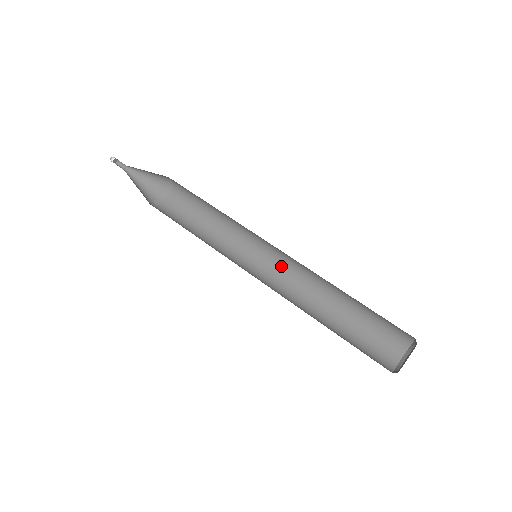
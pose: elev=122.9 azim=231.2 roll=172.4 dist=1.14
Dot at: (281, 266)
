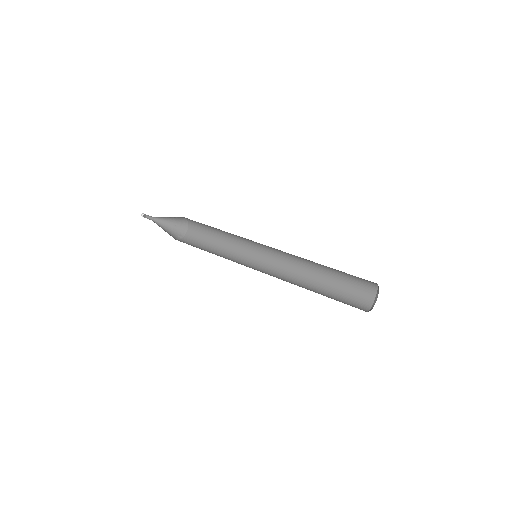
Dot at: (276, 259)
